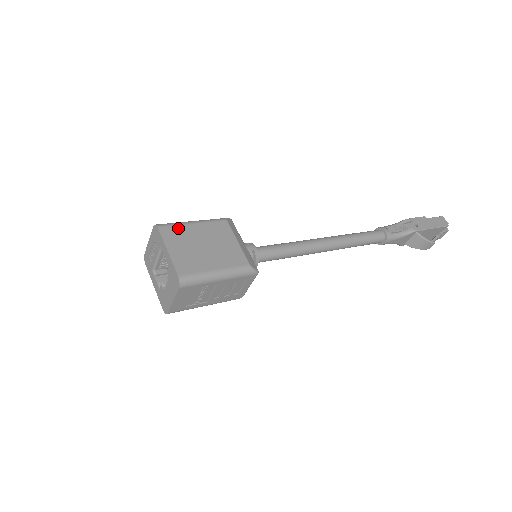
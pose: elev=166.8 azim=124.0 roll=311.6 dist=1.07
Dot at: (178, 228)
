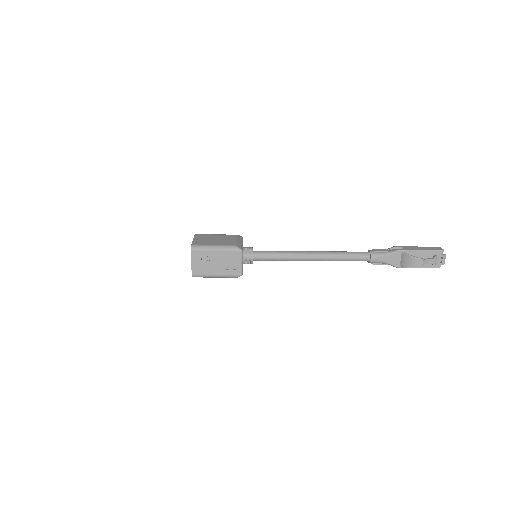
Dot at: (205, 235)
